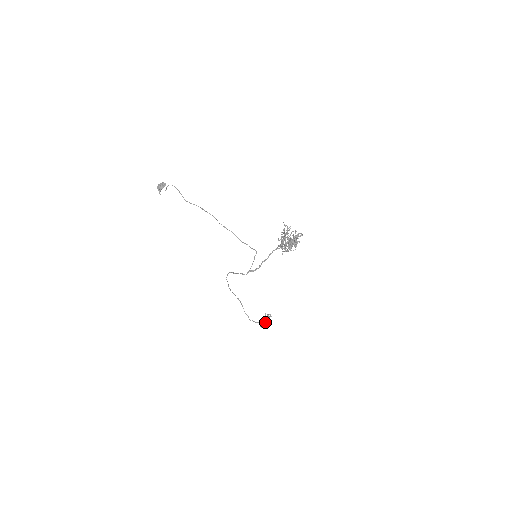
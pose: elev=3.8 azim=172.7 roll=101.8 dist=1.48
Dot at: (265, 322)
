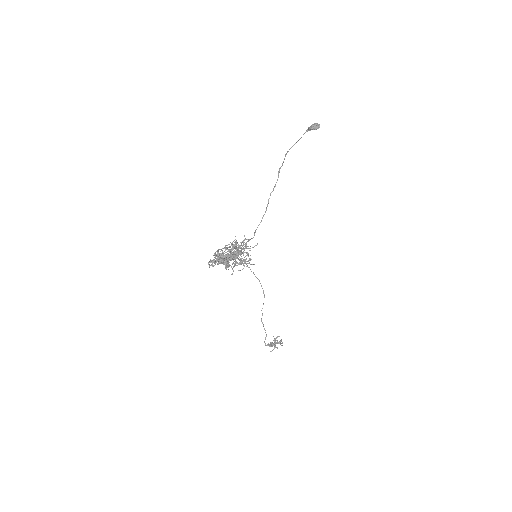
Dot at: (272, 342)
